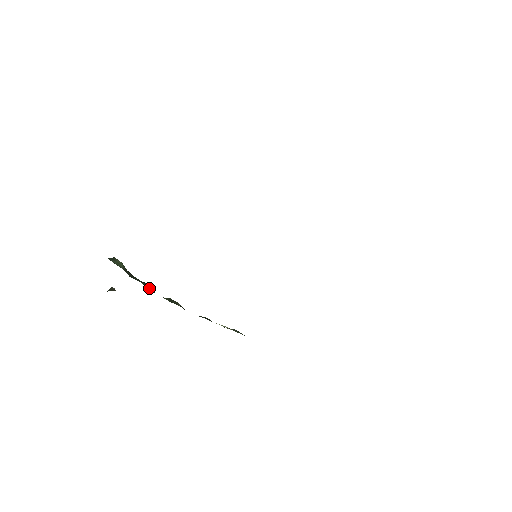
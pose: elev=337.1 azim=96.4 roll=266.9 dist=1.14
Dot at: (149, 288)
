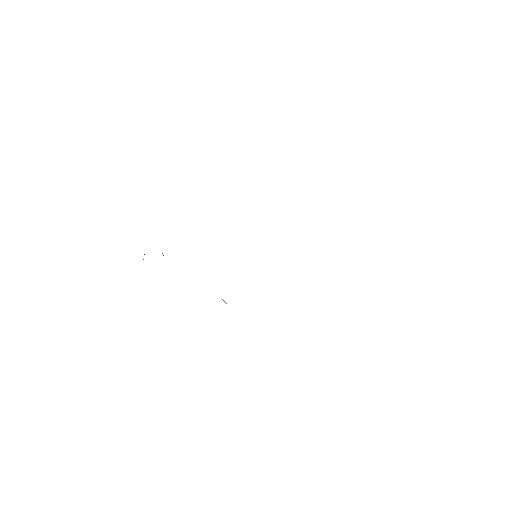
Dot at: occluded
